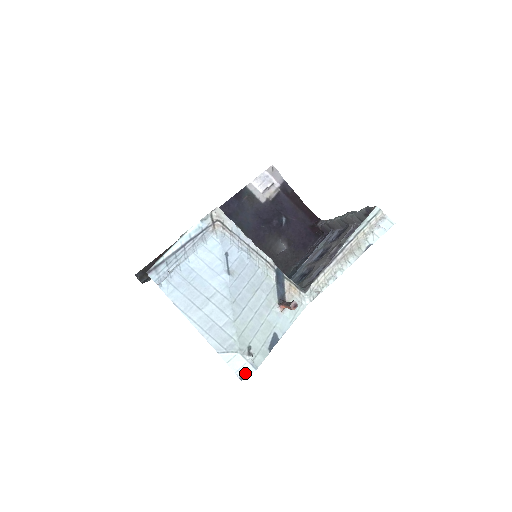
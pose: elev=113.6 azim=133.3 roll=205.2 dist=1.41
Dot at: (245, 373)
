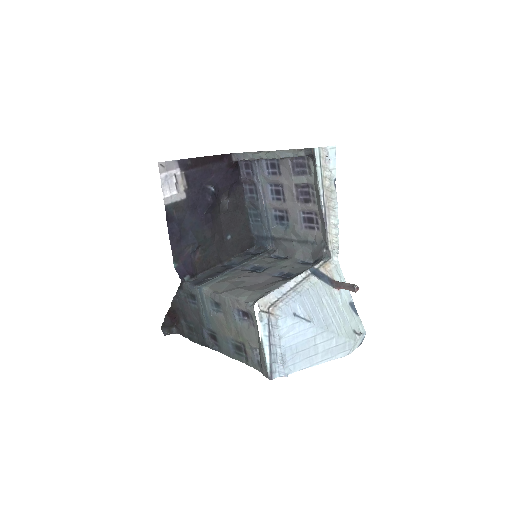
Dot at: (362, 341)
